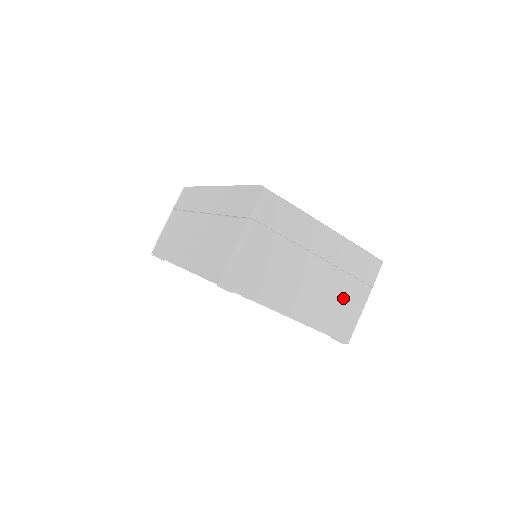
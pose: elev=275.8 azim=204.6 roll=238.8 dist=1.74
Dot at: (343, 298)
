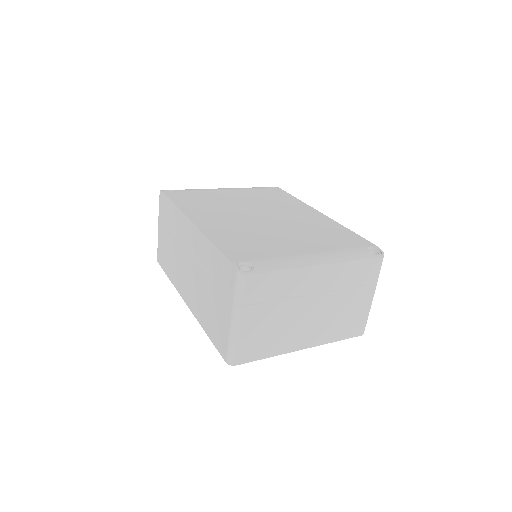
Dot at: (349, 307)
